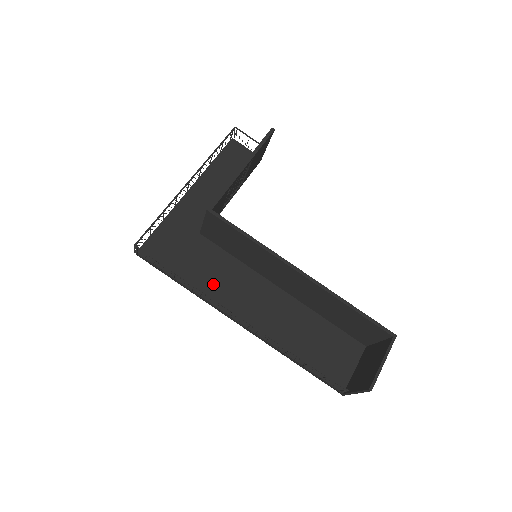
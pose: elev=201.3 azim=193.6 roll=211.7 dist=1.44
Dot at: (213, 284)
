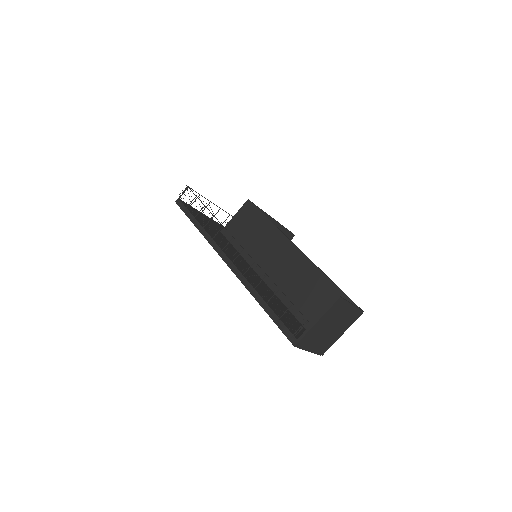
Dot at: (218, 240)
